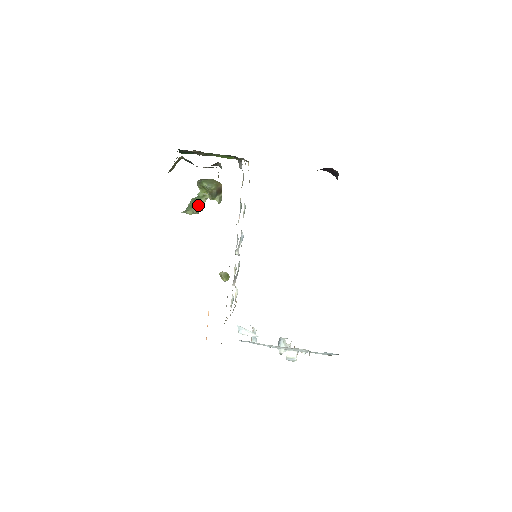
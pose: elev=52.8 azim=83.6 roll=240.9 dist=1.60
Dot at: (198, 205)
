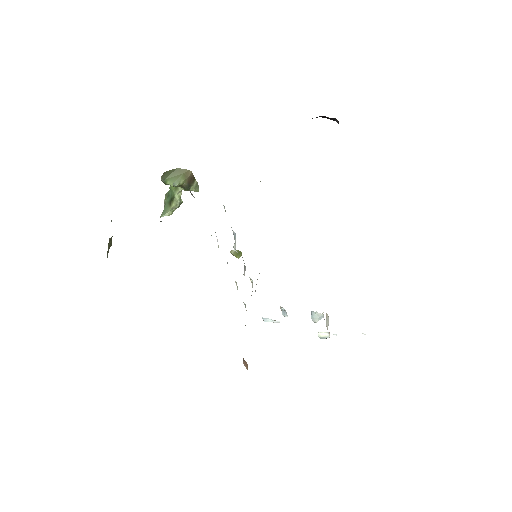
Dot at: (174, 202)
